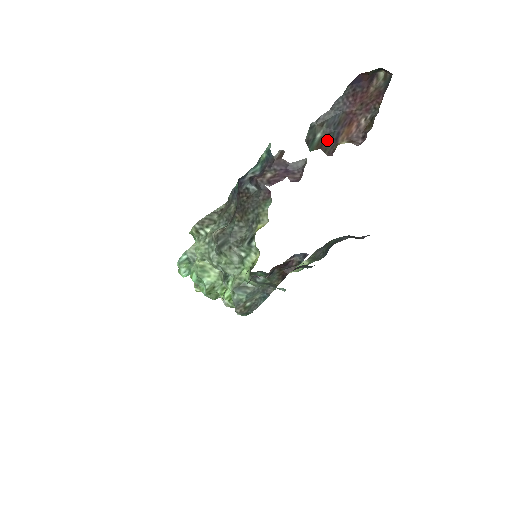
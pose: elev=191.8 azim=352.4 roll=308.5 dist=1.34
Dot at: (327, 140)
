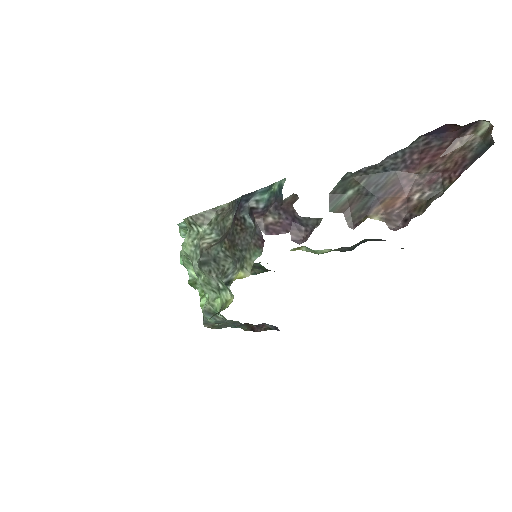
Dot at: (357, 204)
